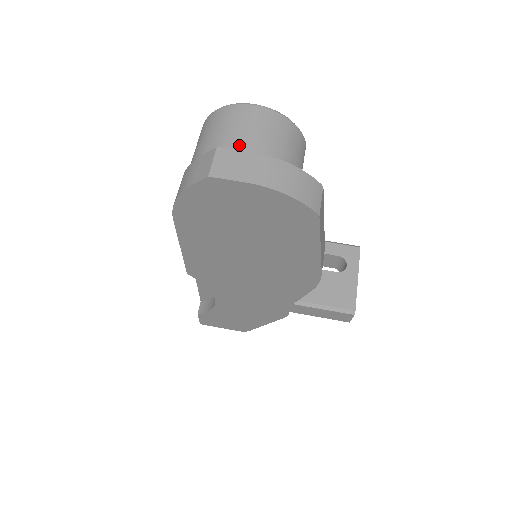
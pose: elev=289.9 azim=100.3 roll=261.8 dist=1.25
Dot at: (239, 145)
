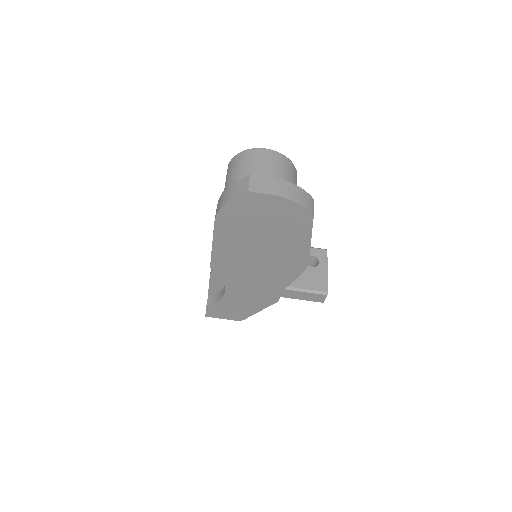
Dot at: (262, 173)
